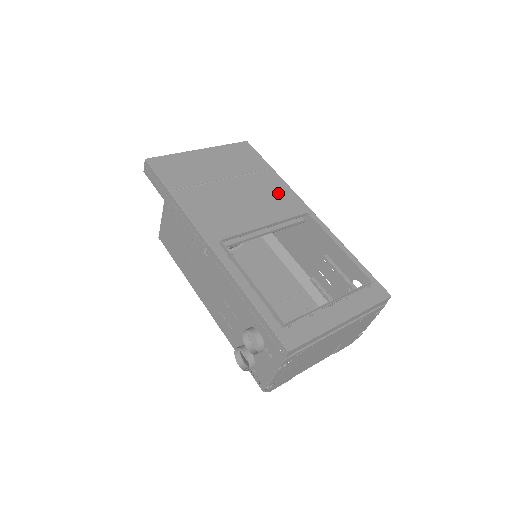
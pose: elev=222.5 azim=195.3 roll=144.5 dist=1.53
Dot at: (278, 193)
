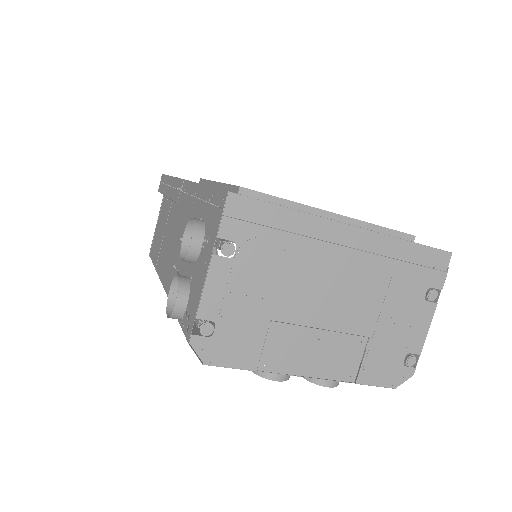
Dot at: occluded
